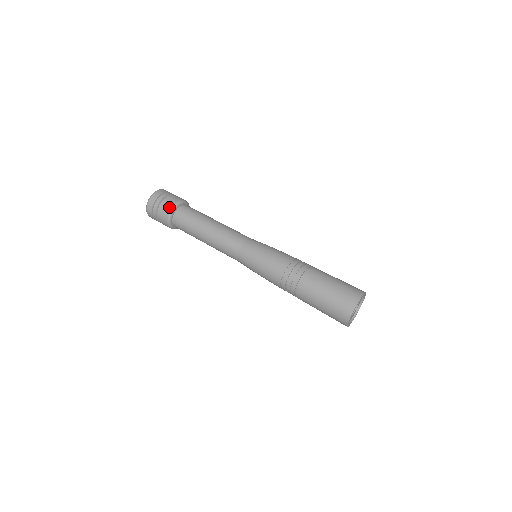
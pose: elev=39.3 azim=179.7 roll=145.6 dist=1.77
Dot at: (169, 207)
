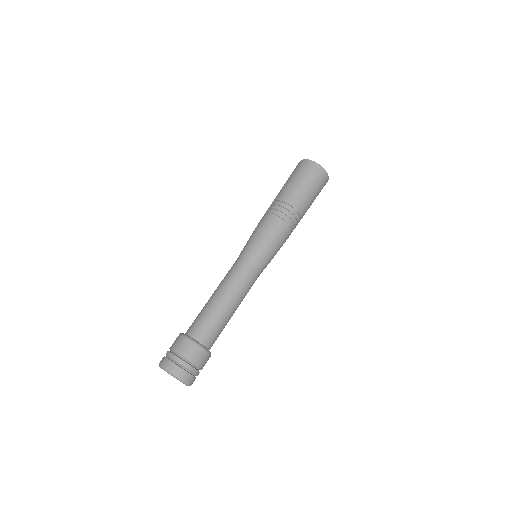
Dot at: (178, 338)
